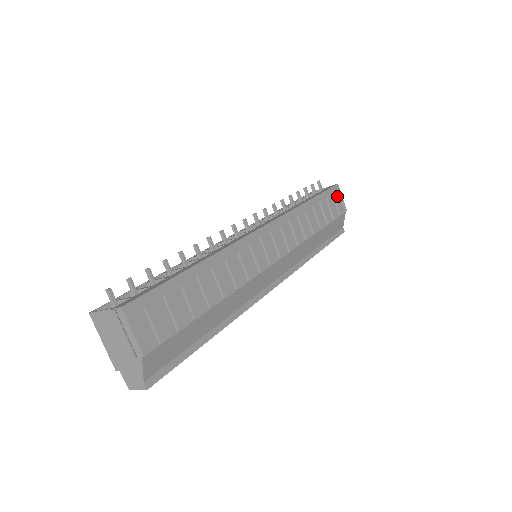
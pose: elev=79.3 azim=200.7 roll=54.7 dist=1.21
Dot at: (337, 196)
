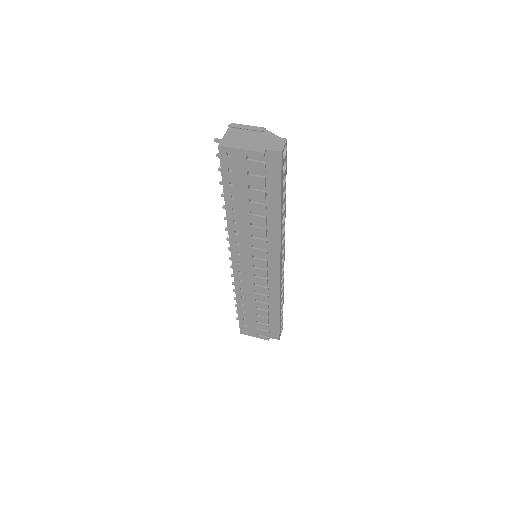
Dot at: occluded
